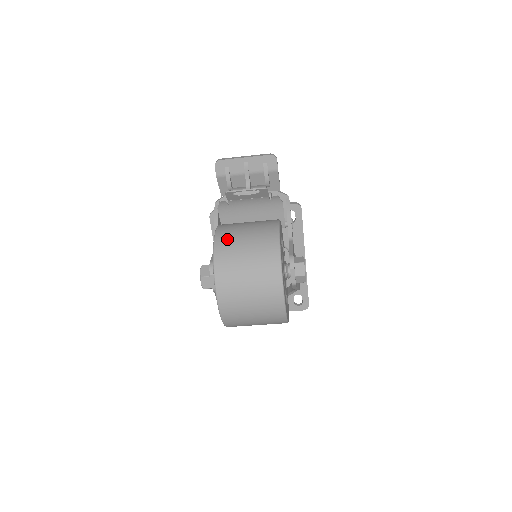
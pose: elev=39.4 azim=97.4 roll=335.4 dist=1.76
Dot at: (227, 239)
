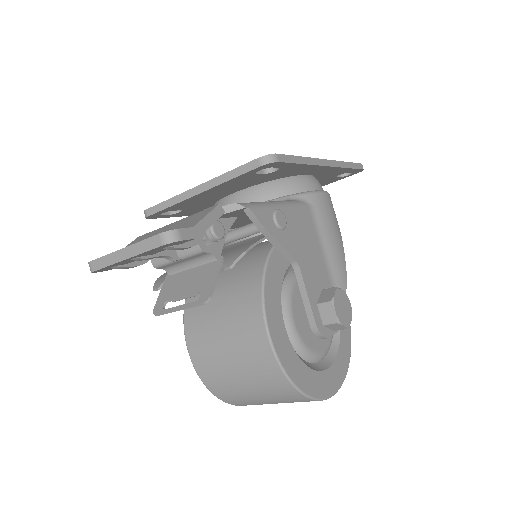
Dot at: (215, 378)
